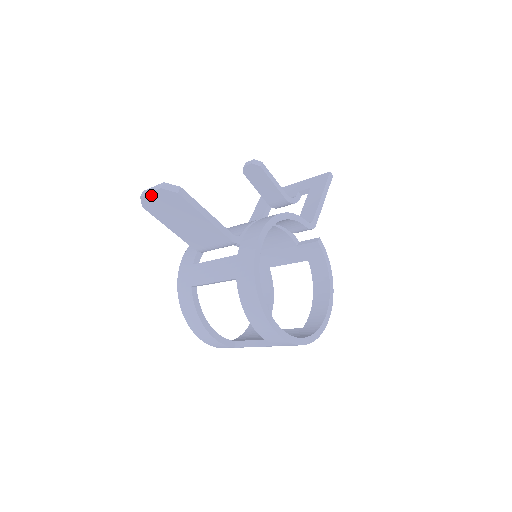
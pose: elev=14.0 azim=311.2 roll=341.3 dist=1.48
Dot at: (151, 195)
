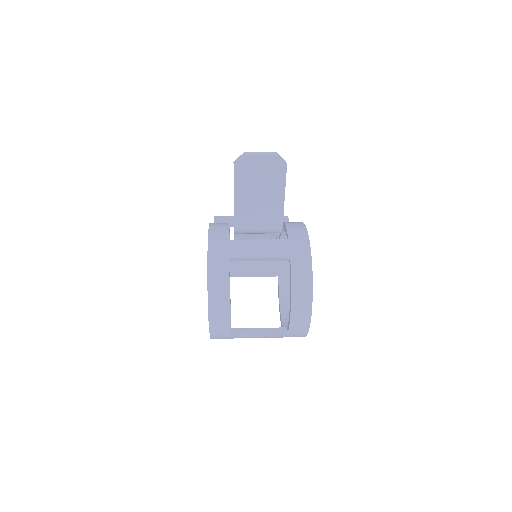
Dot at: (258, 157)
